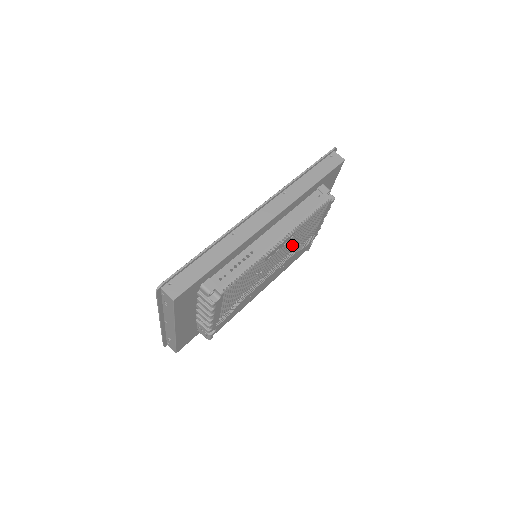
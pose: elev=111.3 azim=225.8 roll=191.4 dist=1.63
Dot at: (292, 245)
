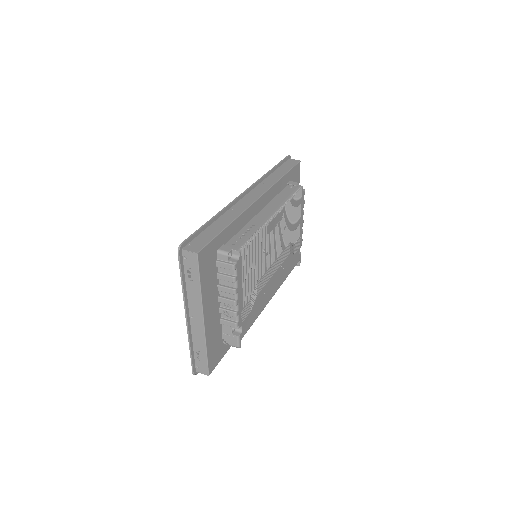
Dot at: (285, 235)
